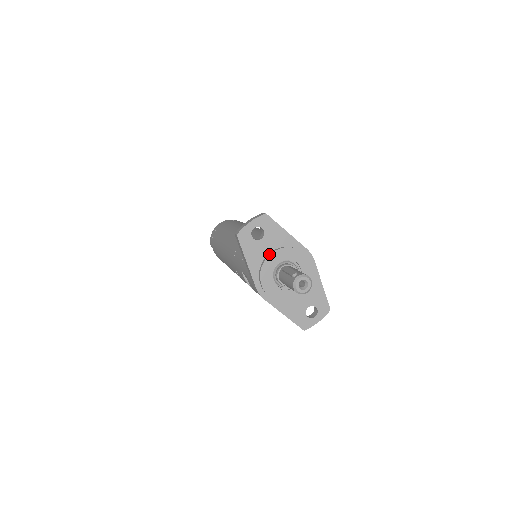
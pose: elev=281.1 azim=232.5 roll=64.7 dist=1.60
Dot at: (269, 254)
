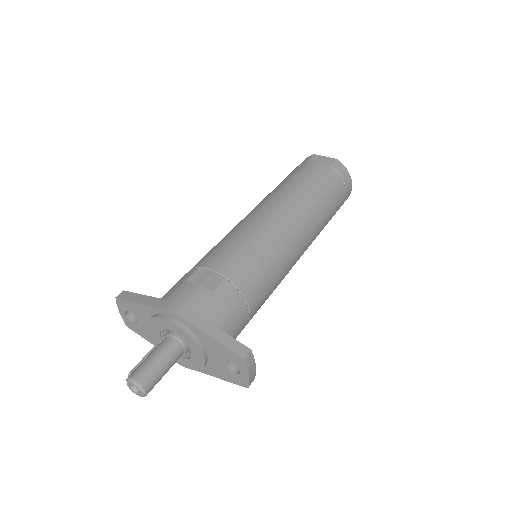
Dot at: (150, 332)
